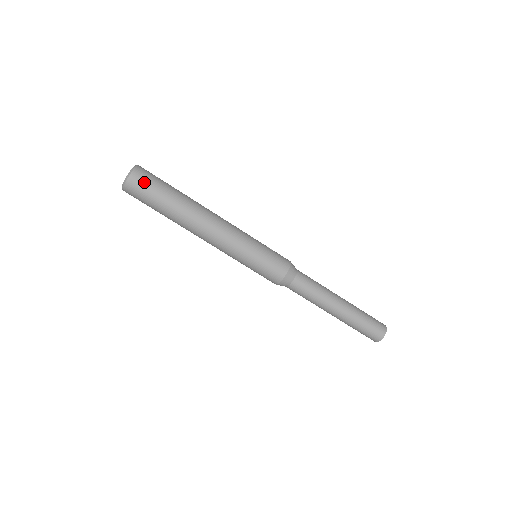
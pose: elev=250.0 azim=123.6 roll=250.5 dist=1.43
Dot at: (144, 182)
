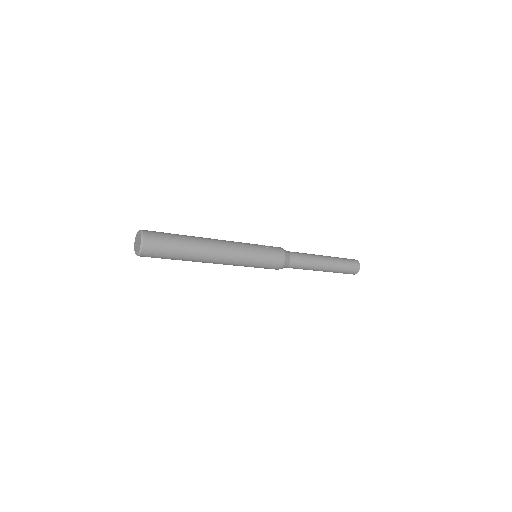
Dot at: (156, 247)
